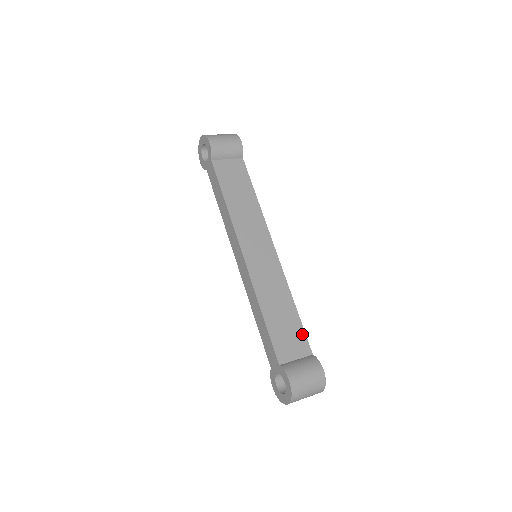
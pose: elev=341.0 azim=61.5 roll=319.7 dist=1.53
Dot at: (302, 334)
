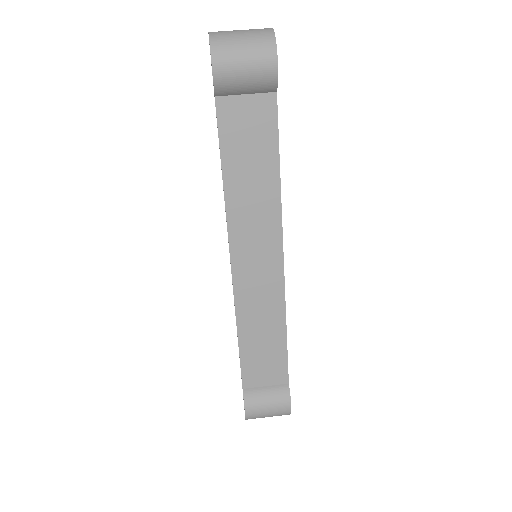
Dot at: (283, 363)
